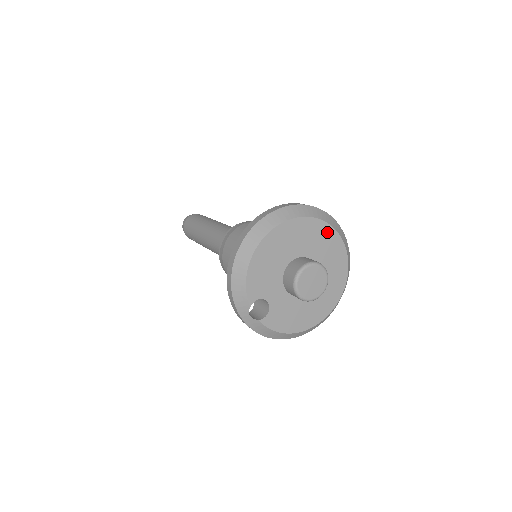
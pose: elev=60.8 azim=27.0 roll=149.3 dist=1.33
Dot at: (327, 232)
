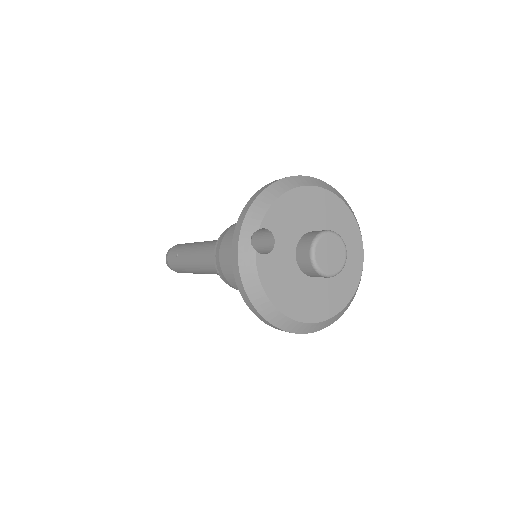
Dot at: (357, 243)
